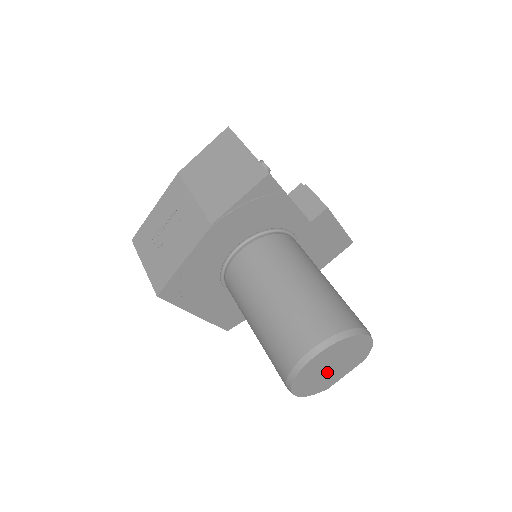
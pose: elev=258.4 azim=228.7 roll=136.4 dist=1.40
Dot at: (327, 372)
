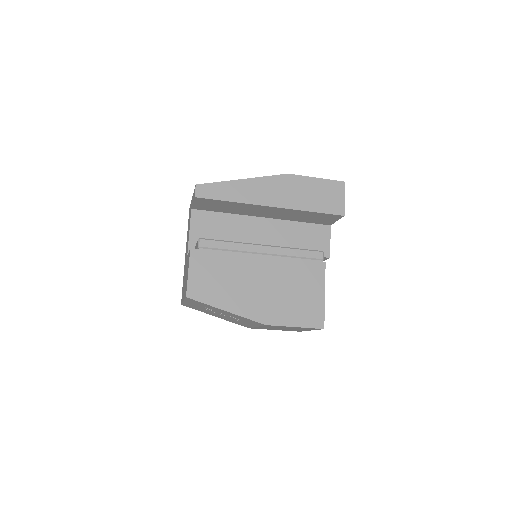
Dot at: occluded
